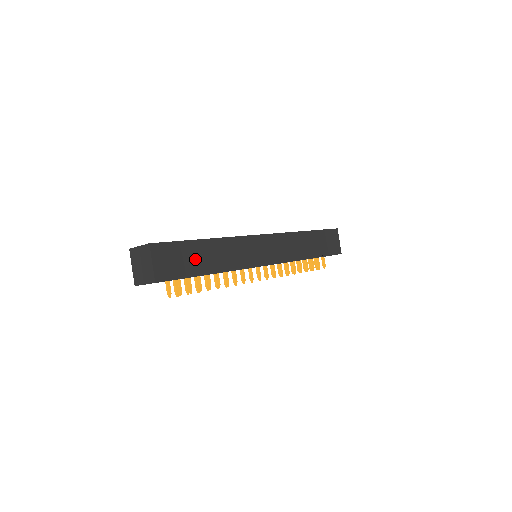
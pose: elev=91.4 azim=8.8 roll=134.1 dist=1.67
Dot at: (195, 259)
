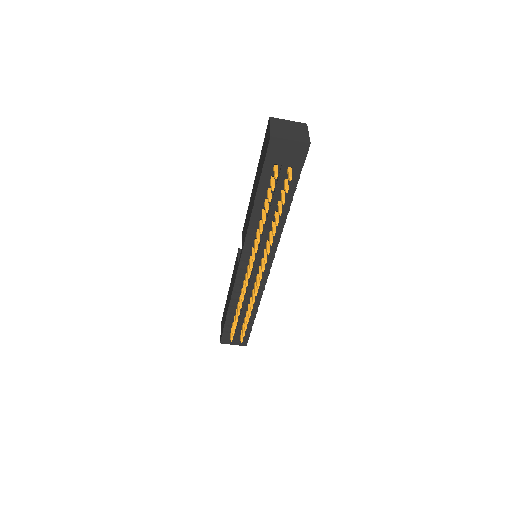
Dot at: occluded
